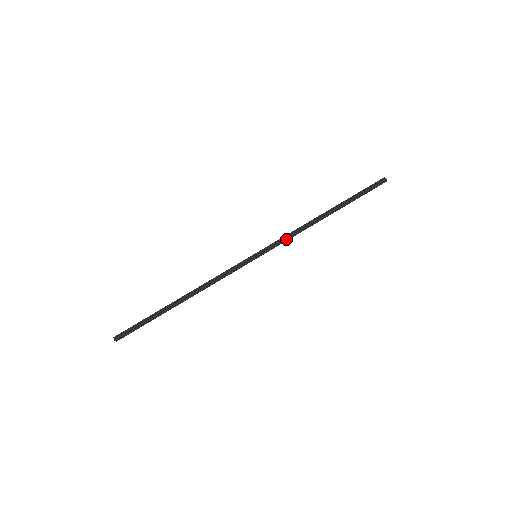
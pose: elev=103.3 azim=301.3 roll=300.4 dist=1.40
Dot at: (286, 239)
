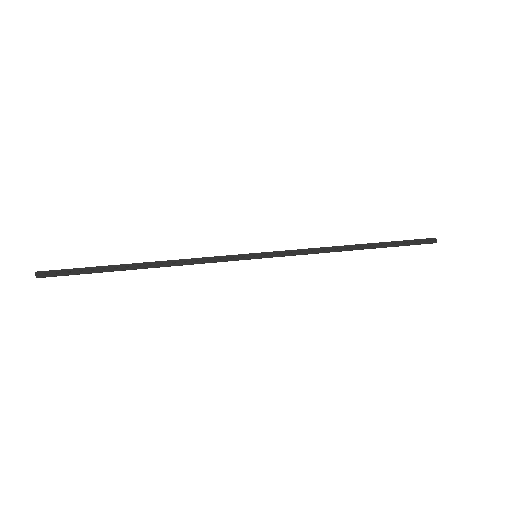
Dot at: (299, 252)
